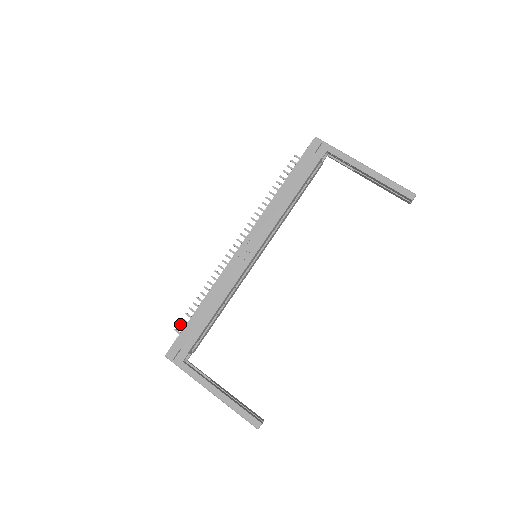
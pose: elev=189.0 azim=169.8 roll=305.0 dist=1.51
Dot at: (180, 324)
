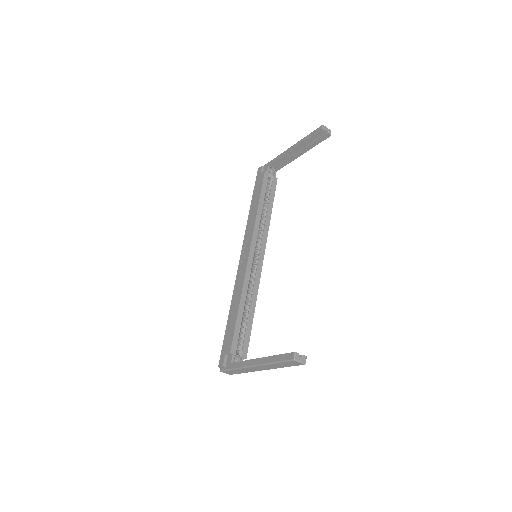
Dot at: occluded
